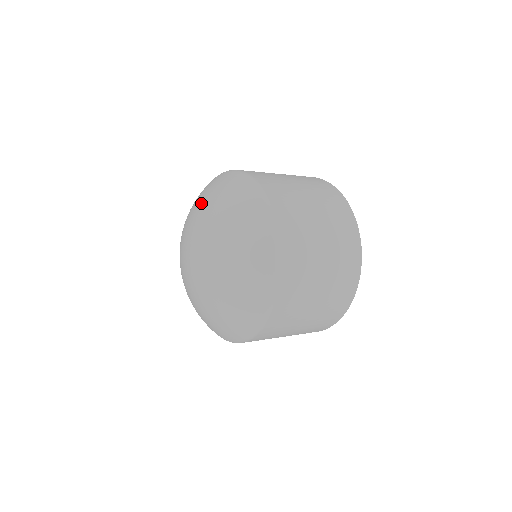
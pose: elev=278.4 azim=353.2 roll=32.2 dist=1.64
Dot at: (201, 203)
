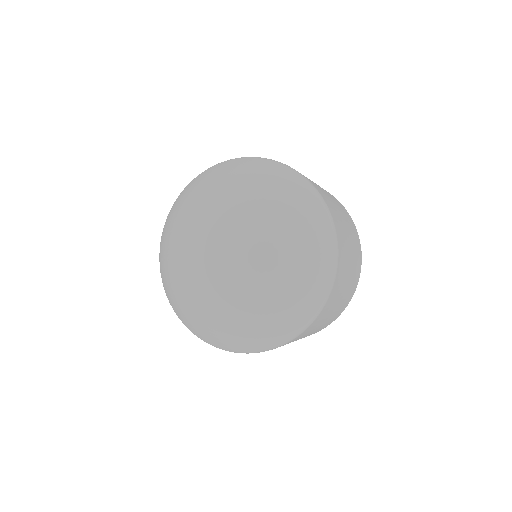
Dot at: (262, 200)
